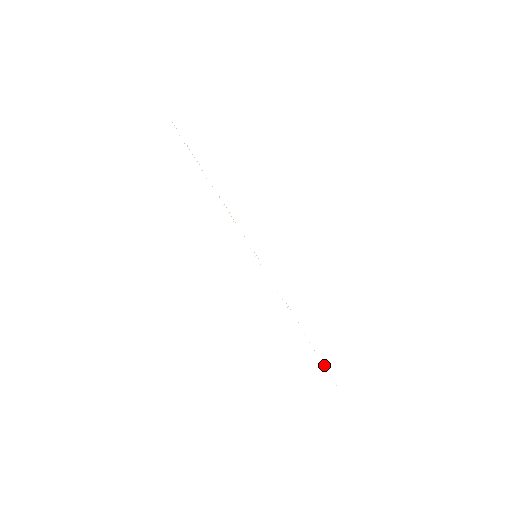
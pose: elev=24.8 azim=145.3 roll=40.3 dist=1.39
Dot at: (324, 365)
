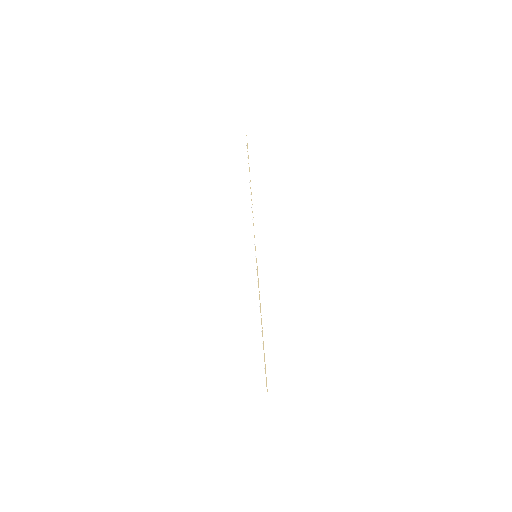
Dot at: (264, 365)
